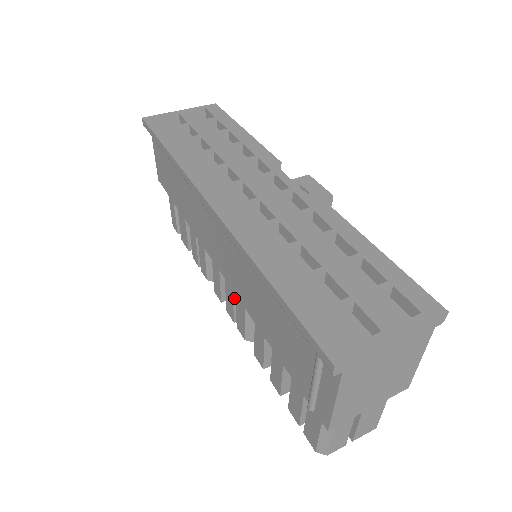
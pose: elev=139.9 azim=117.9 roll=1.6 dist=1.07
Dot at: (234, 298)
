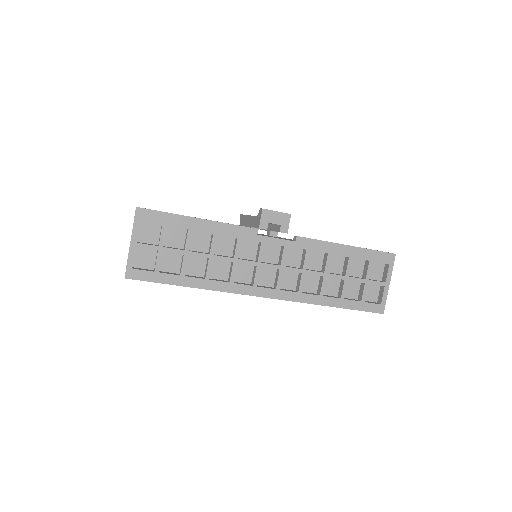
Dot at: occluded
